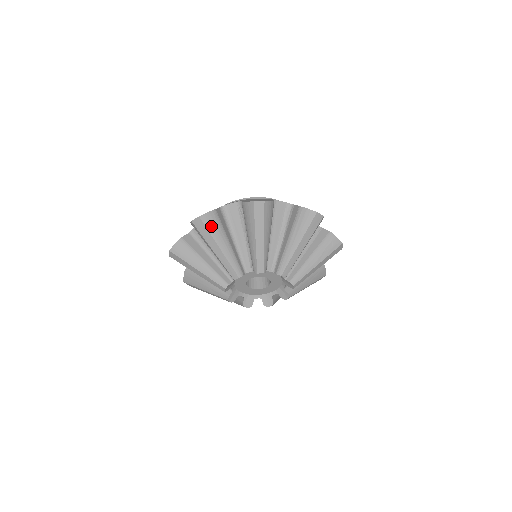
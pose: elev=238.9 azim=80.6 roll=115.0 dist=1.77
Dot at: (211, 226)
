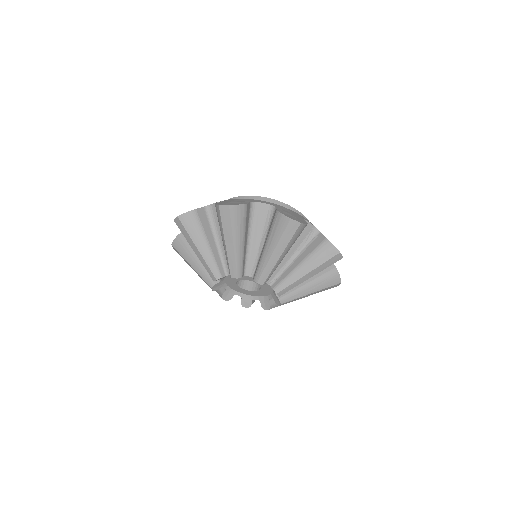
Dot at: (189, 226)
